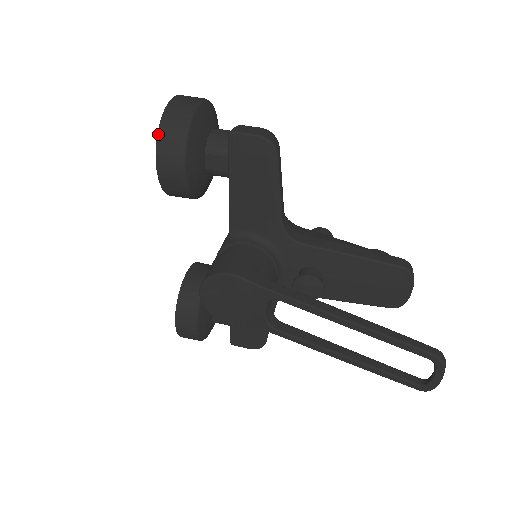
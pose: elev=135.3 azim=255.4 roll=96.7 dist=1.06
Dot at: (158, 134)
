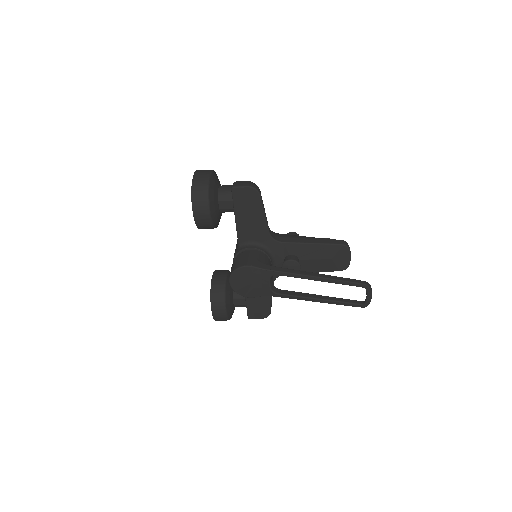
Dot at: (192, 195)
